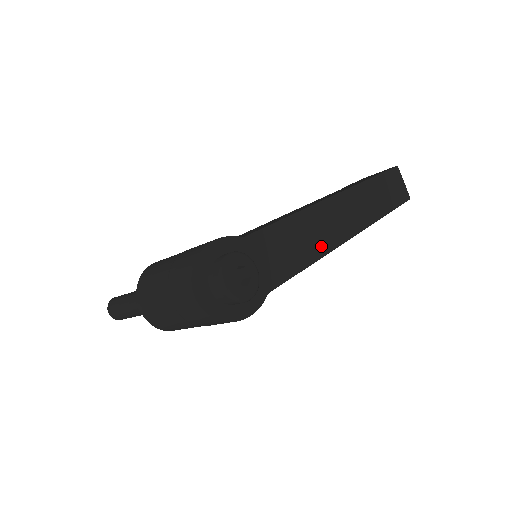
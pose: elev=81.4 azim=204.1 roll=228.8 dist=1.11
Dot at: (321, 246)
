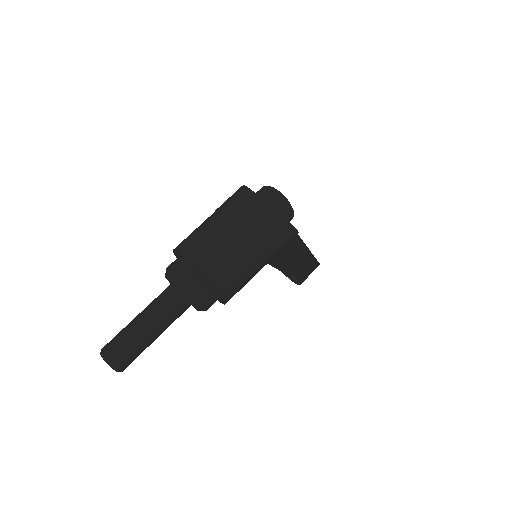
Dot at: occluded
